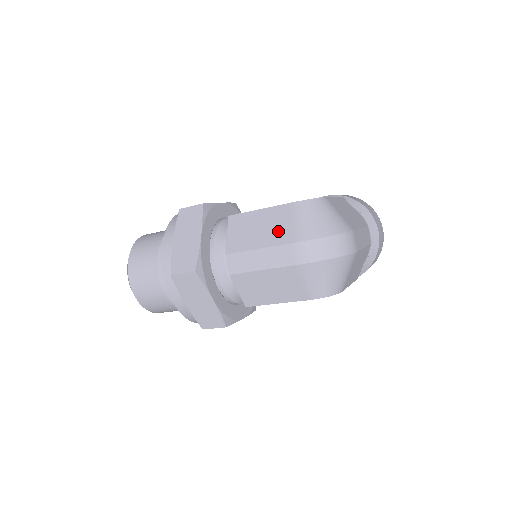
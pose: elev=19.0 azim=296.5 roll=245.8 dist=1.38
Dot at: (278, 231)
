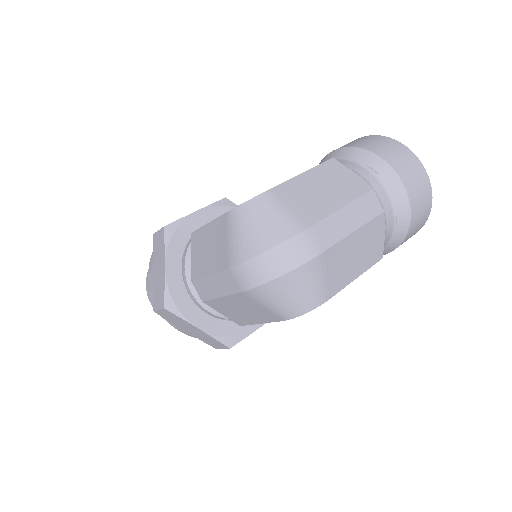
Dot at: (219, 252)
